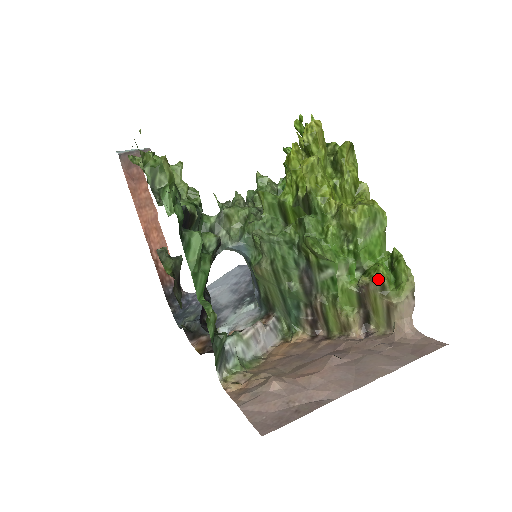
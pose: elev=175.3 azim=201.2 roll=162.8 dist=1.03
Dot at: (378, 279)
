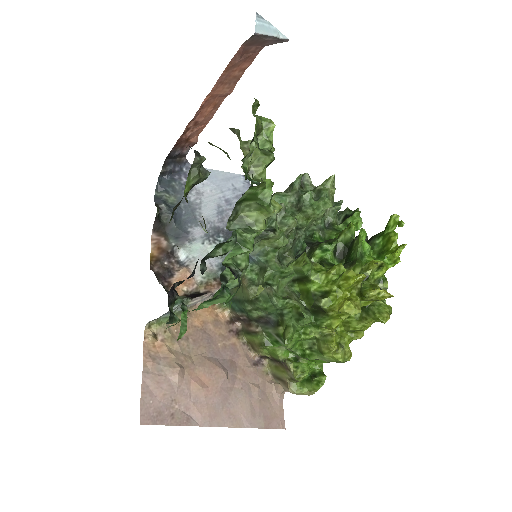
Dot at: (297, 379)
